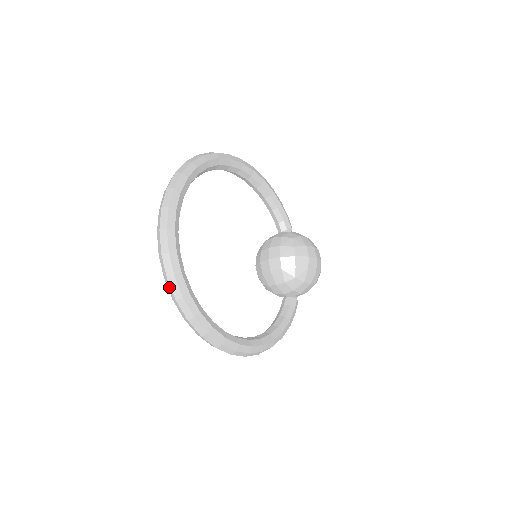
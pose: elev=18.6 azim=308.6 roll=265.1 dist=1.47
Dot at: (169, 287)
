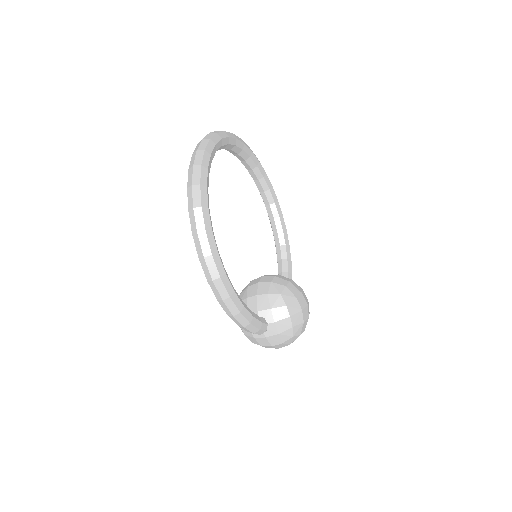
Dot at: (198, 145)
